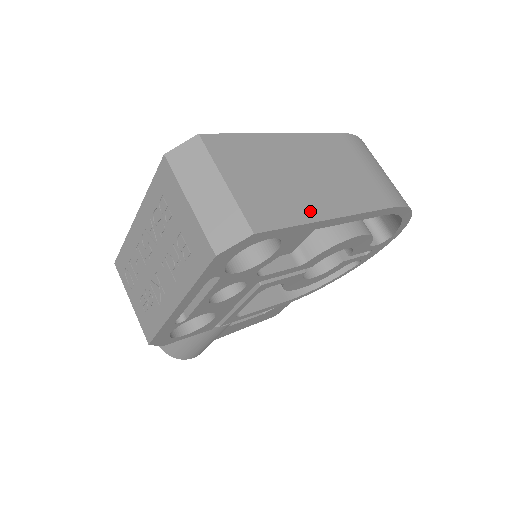
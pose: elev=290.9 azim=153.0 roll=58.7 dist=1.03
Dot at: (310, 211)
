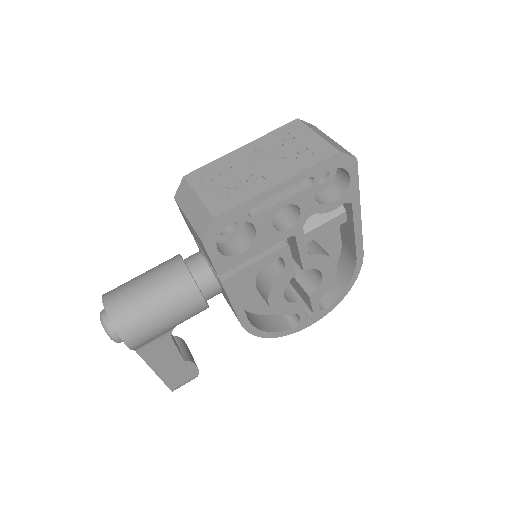
Dot at: occluded
